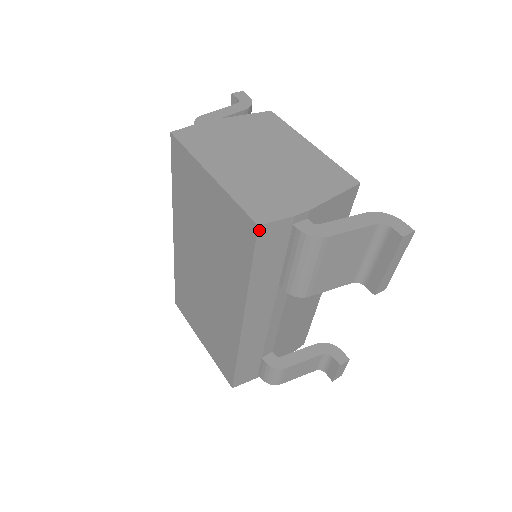
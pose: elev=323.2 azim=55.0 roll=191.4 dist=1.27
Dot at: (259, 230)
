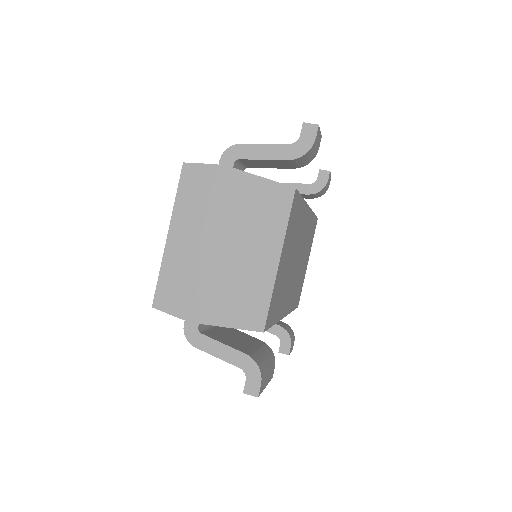
Dot at: (156, 307)
